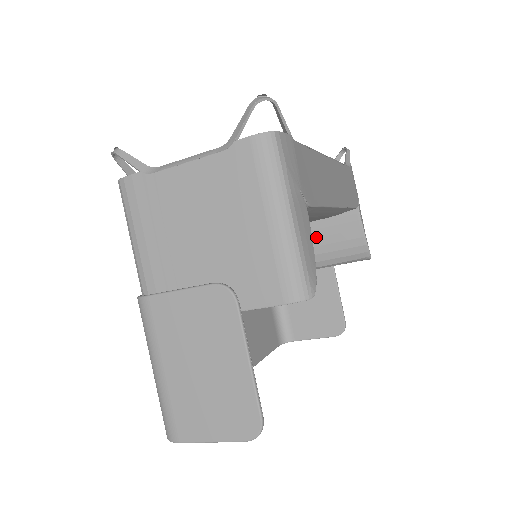
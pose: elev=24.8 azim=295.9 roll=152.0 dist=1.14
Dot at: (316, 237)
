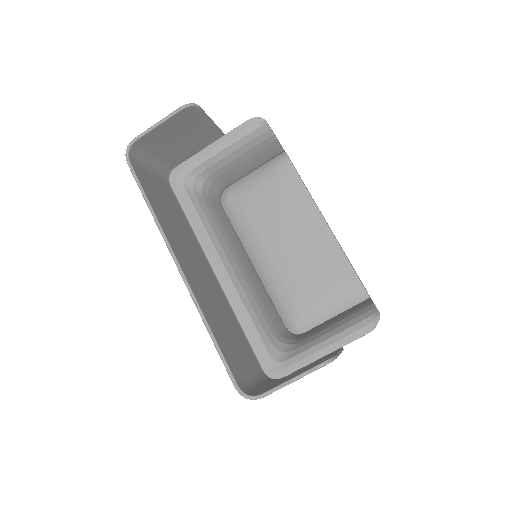
Dot at: (327, 323)
